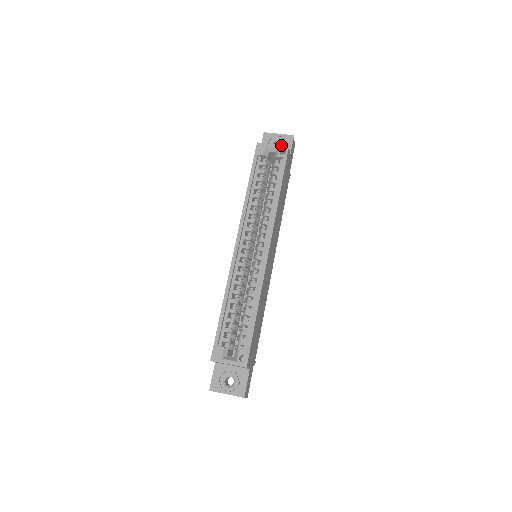
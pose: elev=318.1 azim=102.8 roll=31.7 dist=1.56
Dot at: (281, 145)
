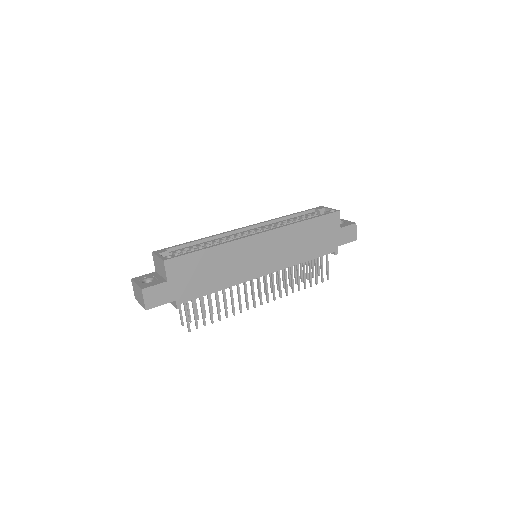
Dot at: (335, 209)
